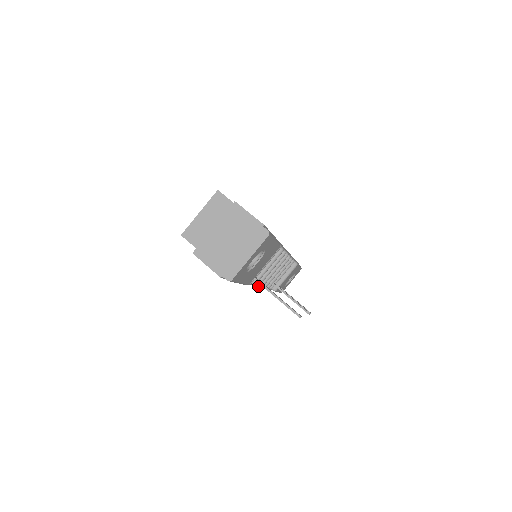
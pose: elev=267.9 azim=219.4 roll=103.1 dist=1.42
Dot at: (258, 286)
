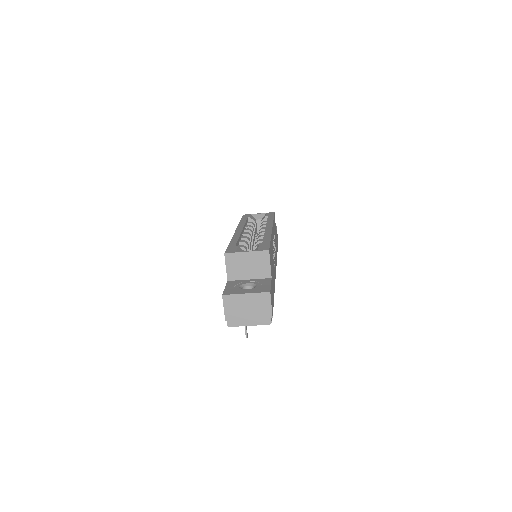
Dot at: occluded
